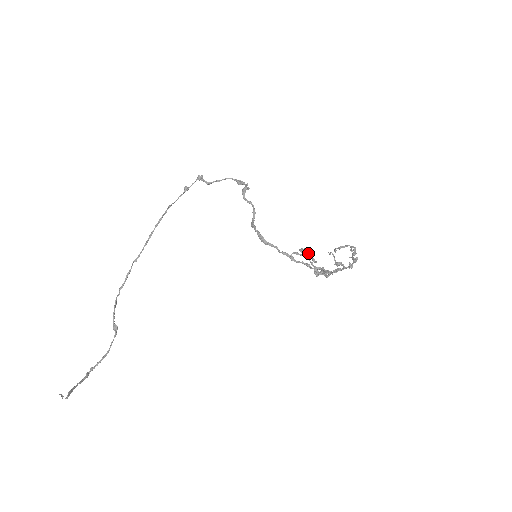
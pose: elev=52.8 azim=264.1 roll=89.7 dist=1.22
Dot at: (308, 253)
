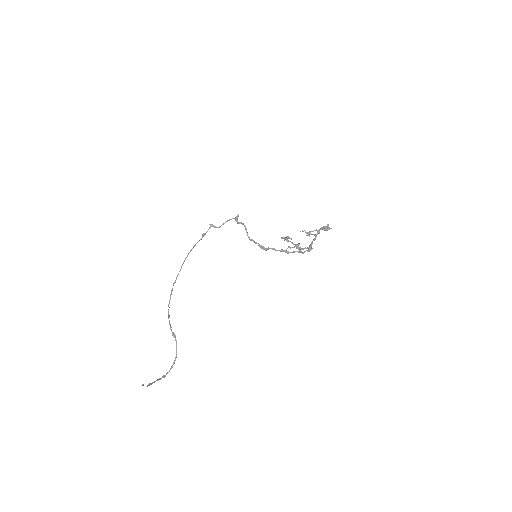
Dot at: (297, 244)
